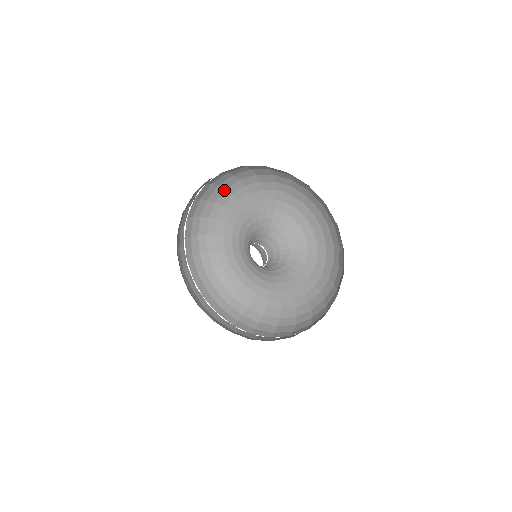
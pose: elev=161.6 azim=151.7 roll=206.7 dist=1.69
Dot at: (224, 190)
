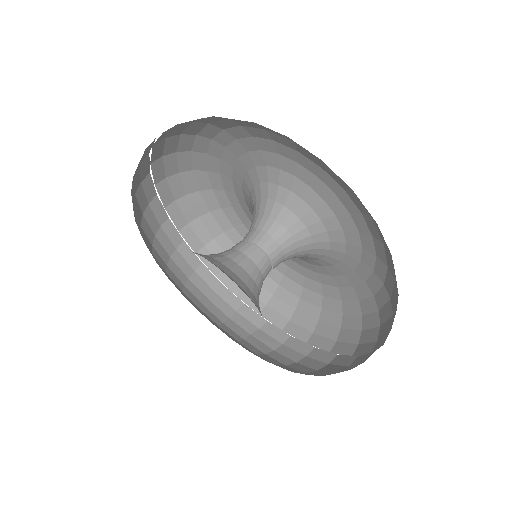
Dot at: (195, 136)
